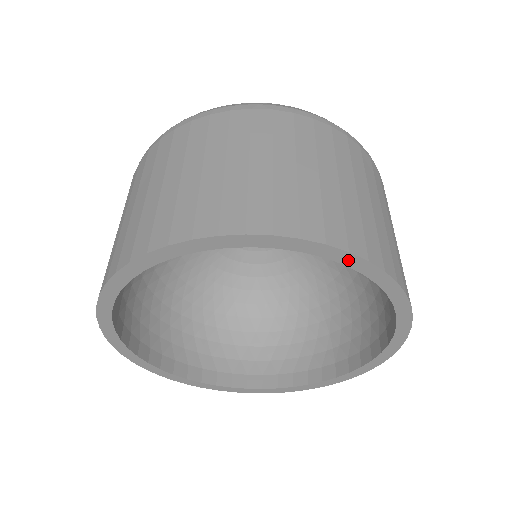
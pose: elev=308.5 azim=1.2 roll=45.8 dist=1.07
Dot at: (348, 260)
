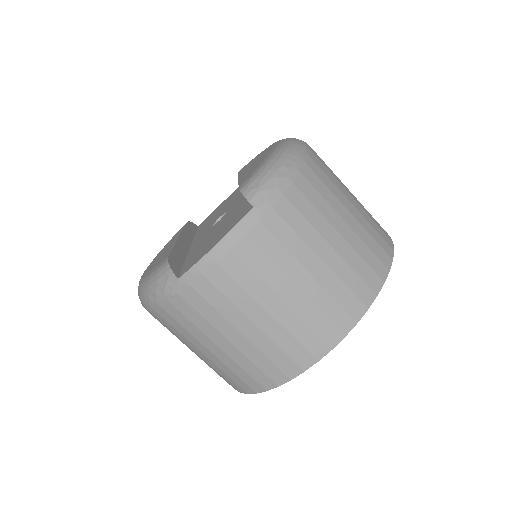
Dot at: occluded
